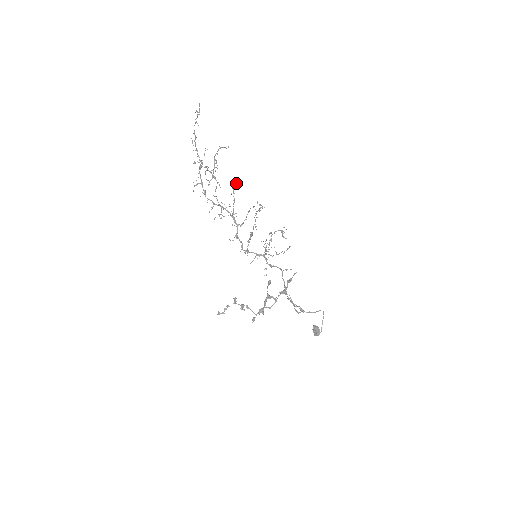
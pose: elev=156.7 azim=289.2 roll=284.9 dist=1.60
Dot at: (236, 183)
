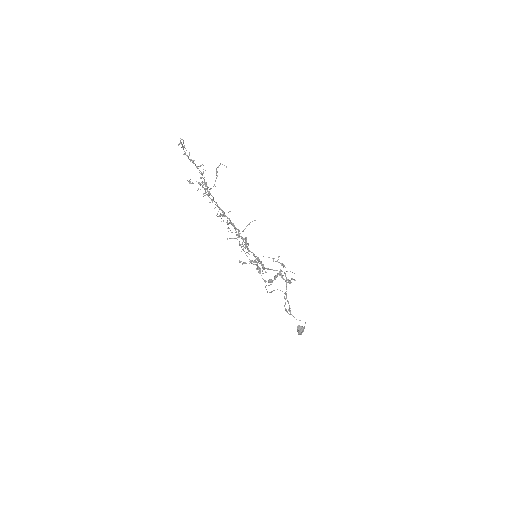
Dot at: (220, 215)
